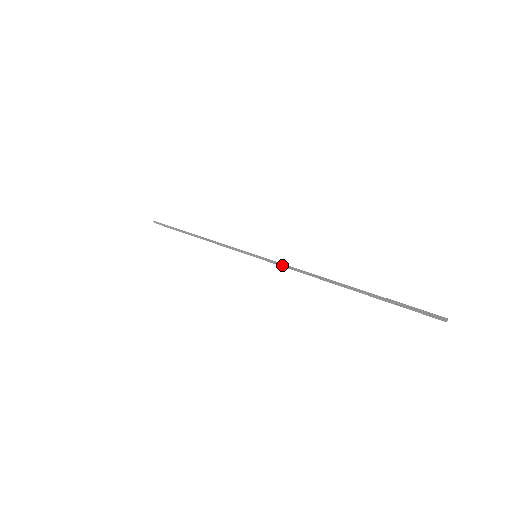
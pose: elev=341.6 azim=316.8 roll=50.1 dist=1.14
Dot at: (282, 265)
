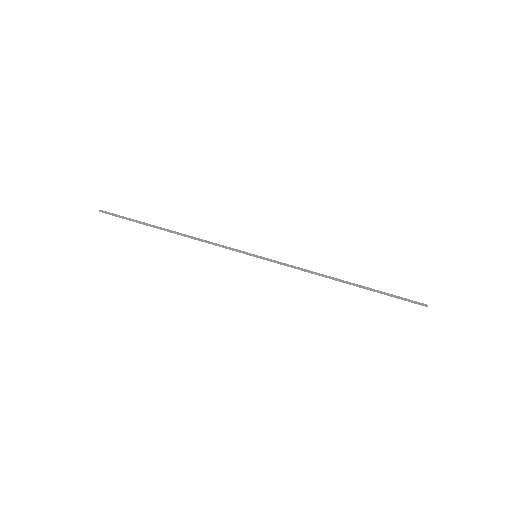
Dot at: (288, 265)
